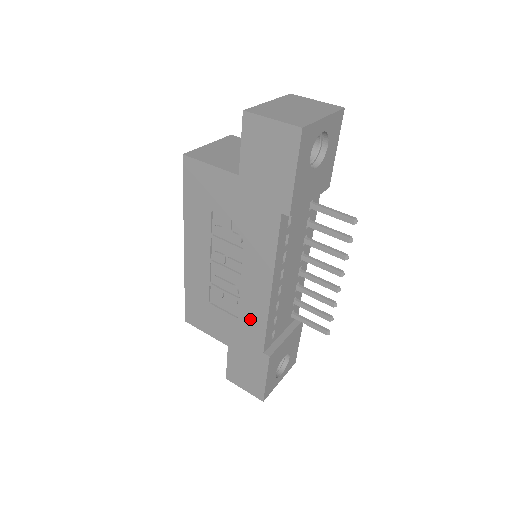
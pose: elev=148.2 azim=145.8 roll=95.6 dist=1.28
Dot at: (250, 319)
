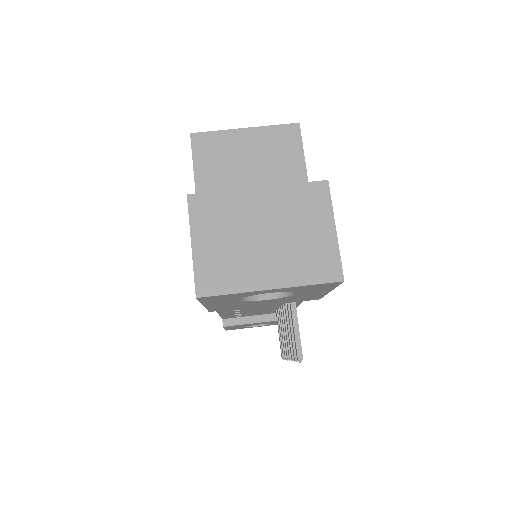
Dot at: occluded
